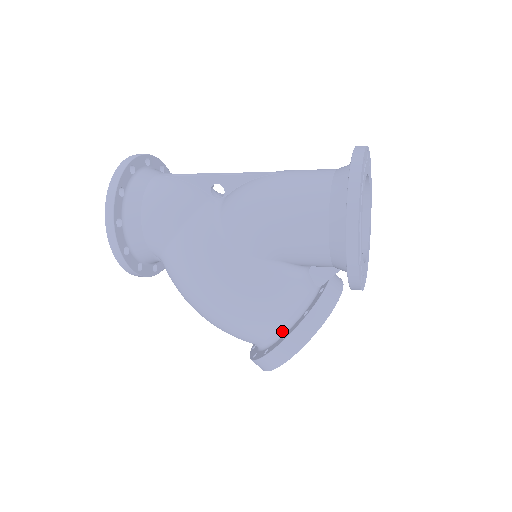
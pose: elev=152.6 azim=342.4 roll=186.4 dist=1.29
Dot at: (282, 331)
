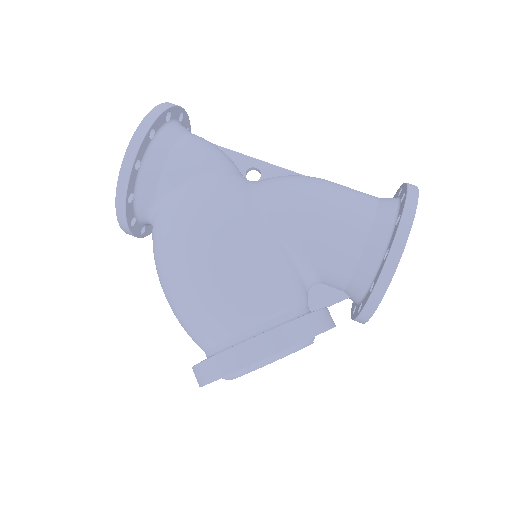
Dot at: (269, 326)
